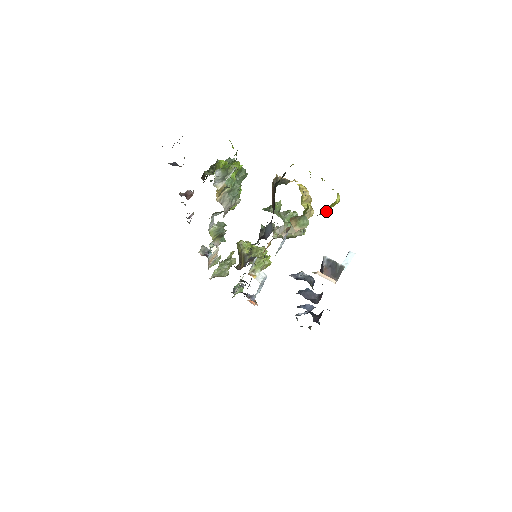
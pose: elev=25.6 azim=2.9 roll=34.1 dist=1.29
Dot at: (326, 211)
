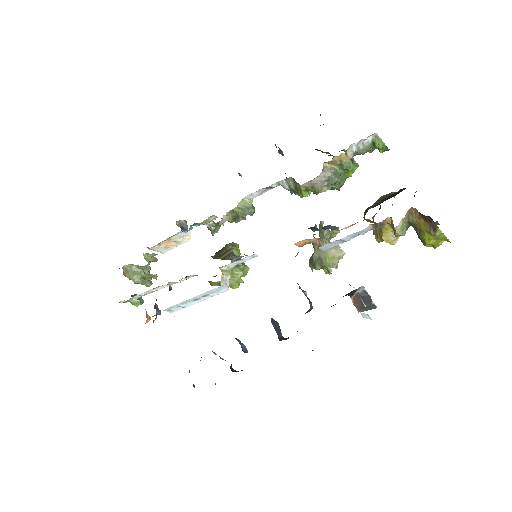
Dot at: (439, 233)
